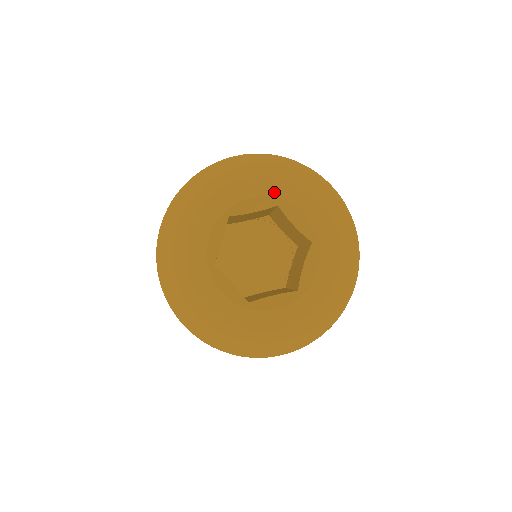
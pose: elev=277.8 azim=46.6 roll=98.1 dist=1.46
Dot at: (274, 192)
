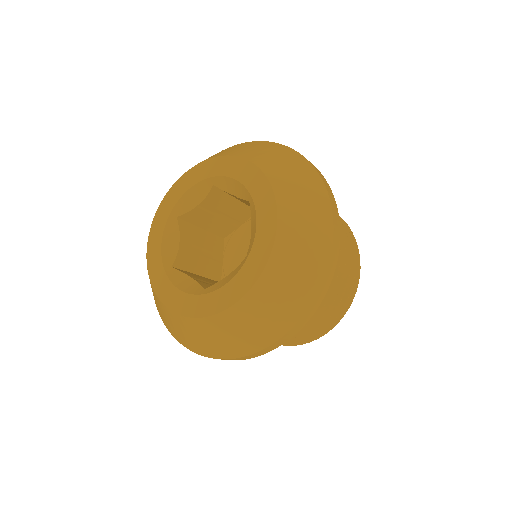
Dot at: (204, 174)
